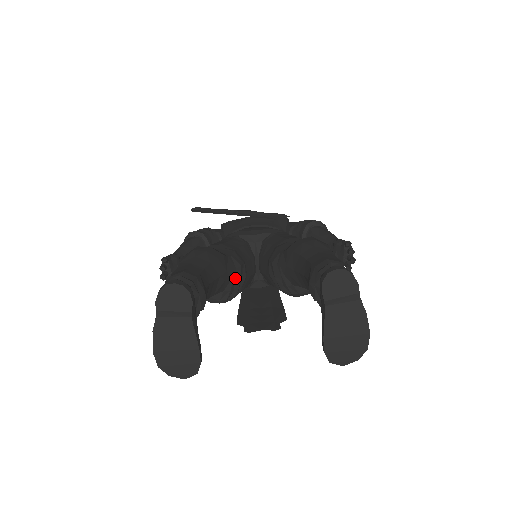
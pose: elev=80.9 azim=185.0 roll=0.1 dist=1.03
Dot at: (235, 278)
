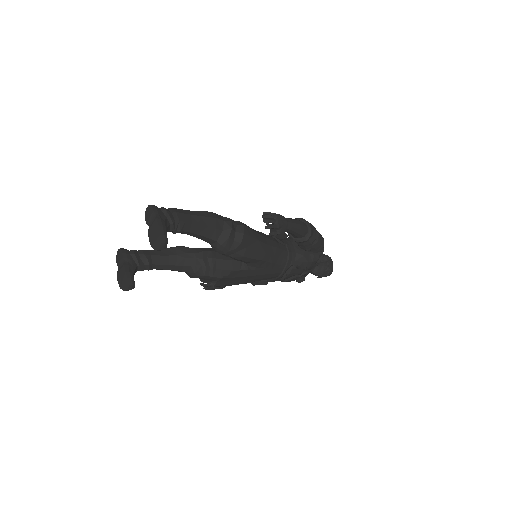
Dot at: (198, 258)
